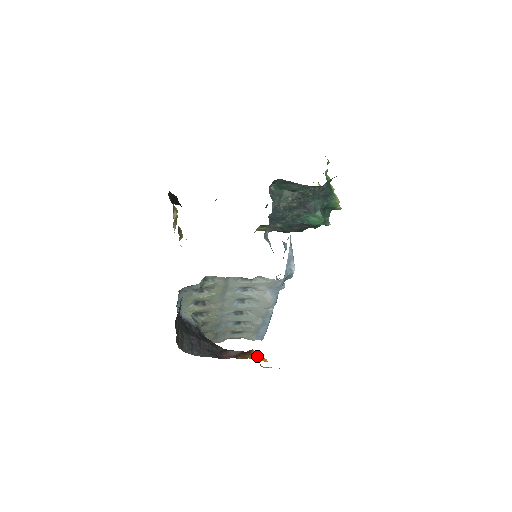
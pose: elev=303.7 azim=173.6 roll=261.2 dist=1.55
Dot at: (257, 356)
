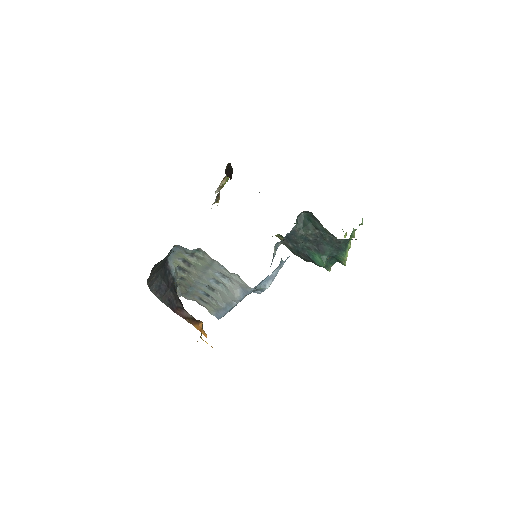
Dot at: (202, 328)
